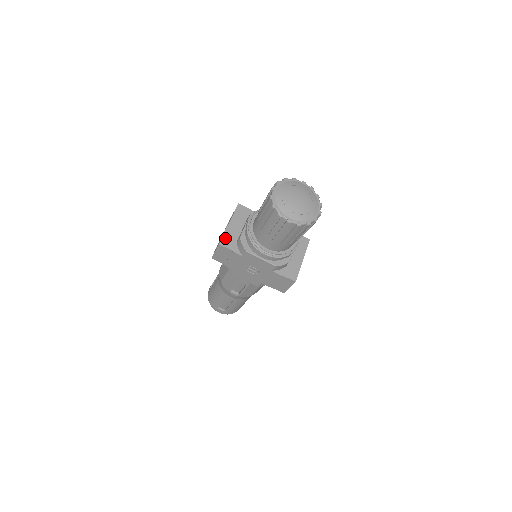
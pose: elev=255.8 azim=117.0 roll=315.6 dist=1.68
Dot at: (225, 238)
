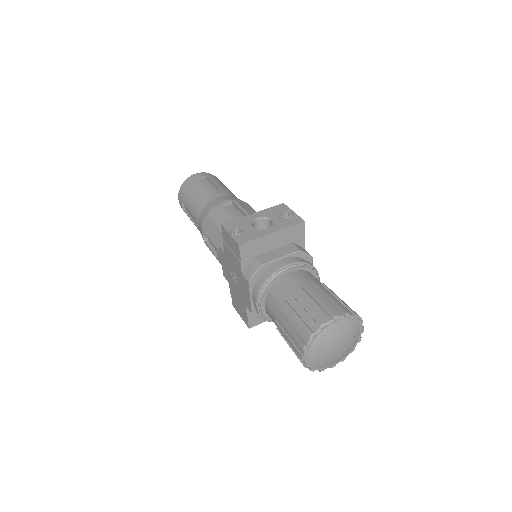
Dot at: (251, 244)
